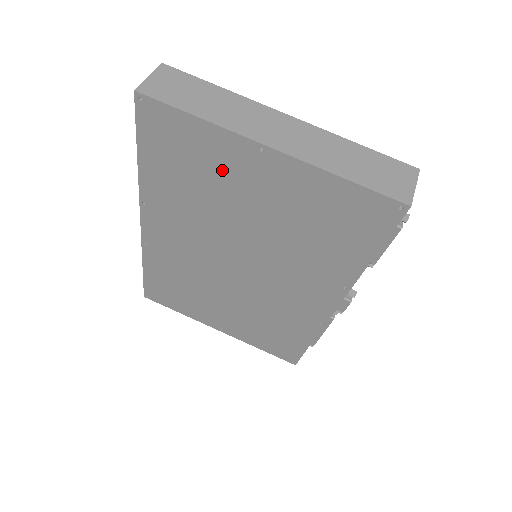
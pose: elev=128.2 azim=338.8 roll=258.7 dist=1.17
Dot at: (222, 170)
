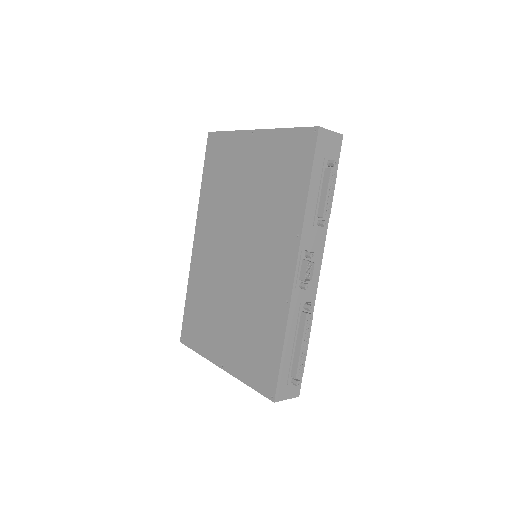
Dot at: (236, 161)
